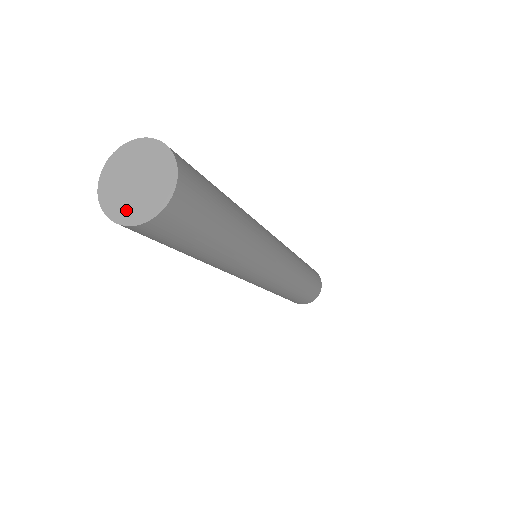
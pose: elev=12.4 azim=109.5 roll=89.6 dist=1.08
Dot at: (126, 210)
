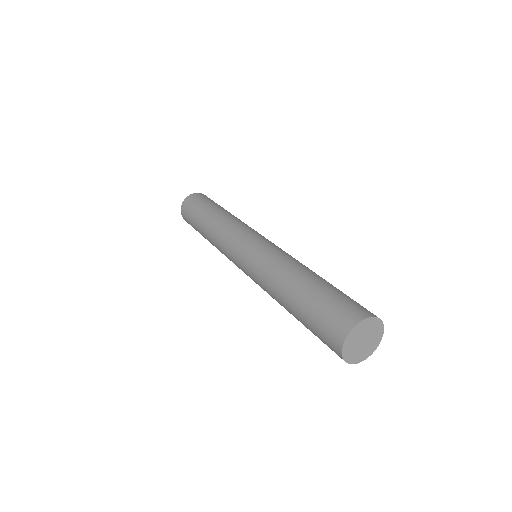
Dot at: (354, 356)
